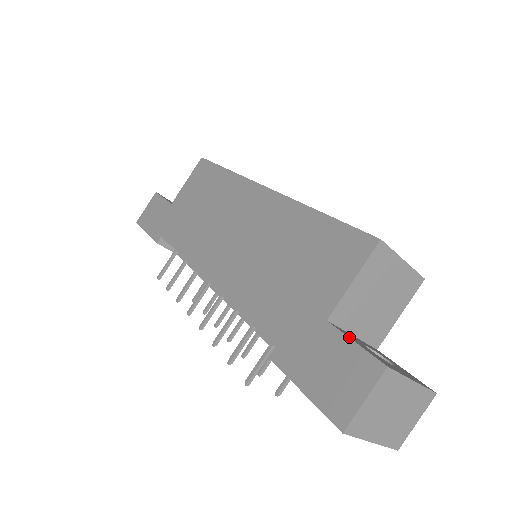
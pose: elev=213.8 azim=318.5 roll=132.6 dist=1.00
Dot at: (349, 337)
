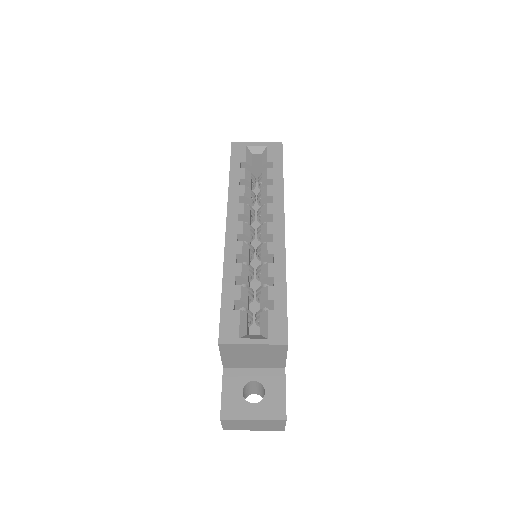
Dot at: (223, 387)
